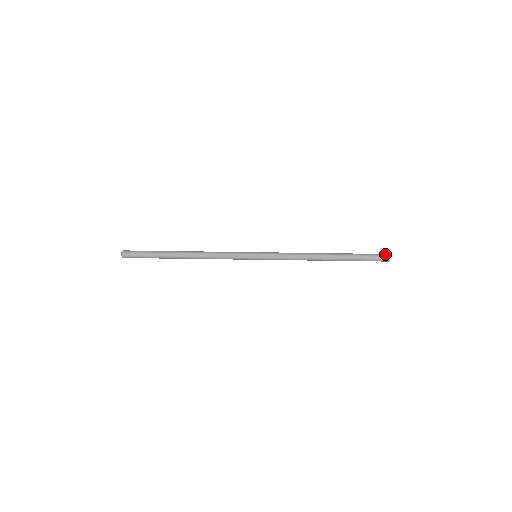
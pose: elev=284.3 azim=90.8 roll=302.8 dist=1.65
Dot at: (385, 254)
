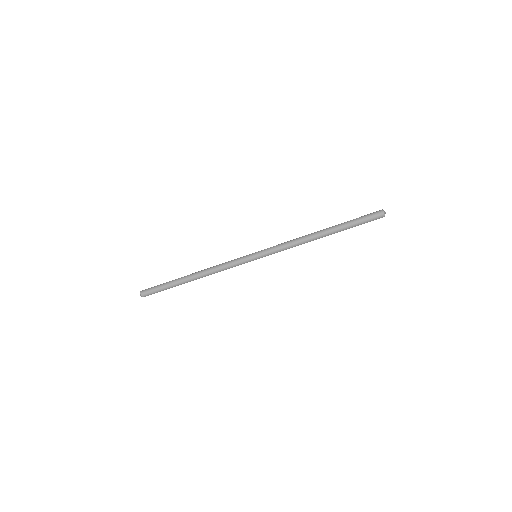
Dot at: (380, 214)
